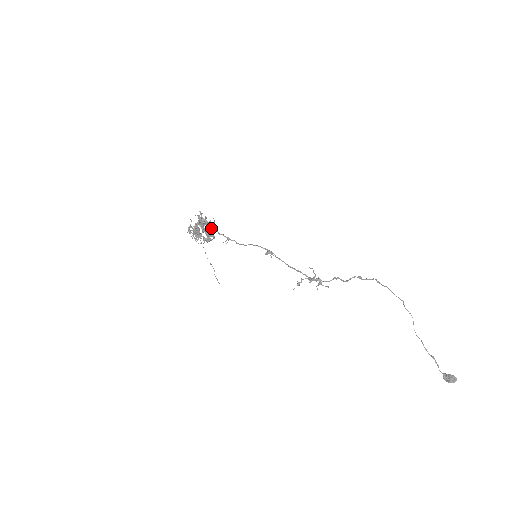
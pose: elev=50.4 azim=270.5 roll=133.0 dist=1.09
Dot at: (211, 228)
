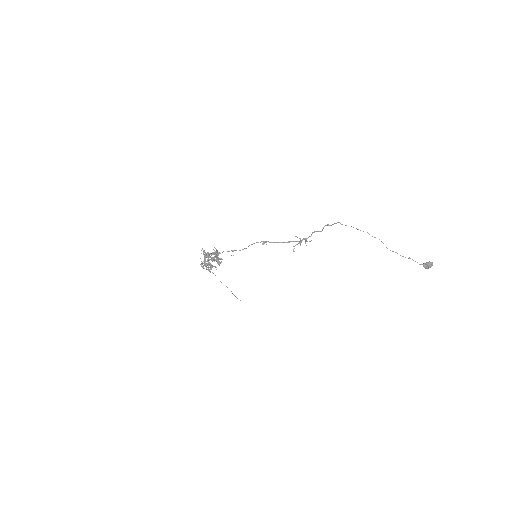
Dot at: (217, 253)
